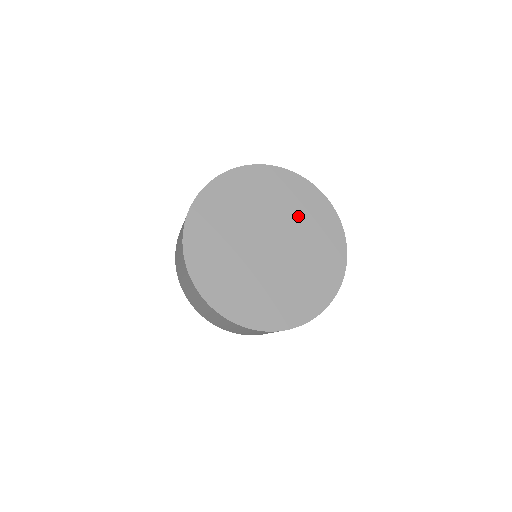
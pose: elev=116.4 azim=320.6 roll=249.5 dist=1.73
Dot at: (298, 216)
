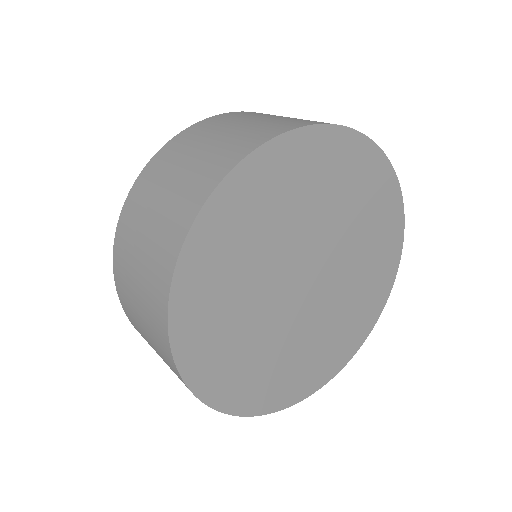
Dot at: (362, 256)
